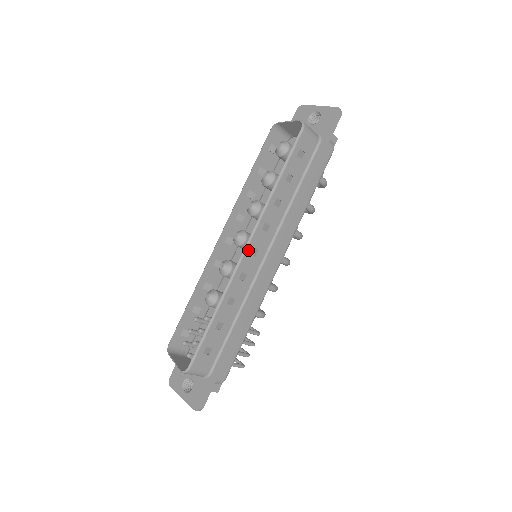
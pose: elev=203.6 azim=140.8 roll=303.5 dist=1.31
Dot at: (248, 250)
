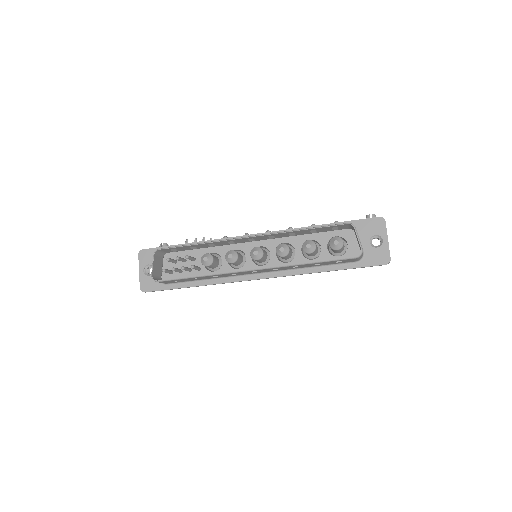
Dot at: (252, 271)
